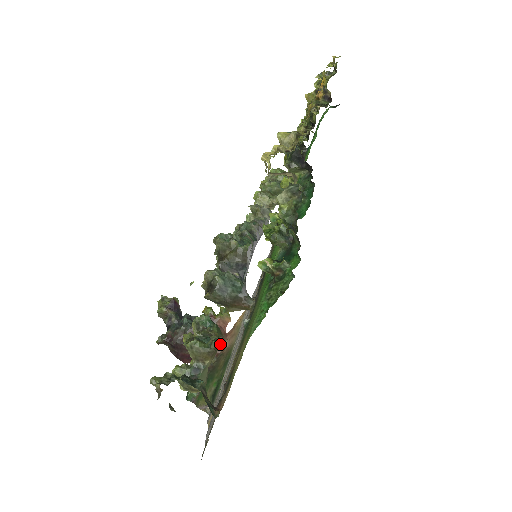
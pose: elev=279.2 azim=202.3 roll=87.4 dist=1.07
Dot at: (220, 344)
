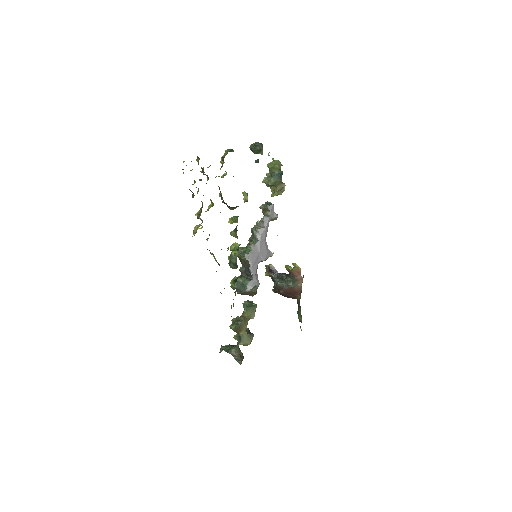
Dot at: (298, 288)
